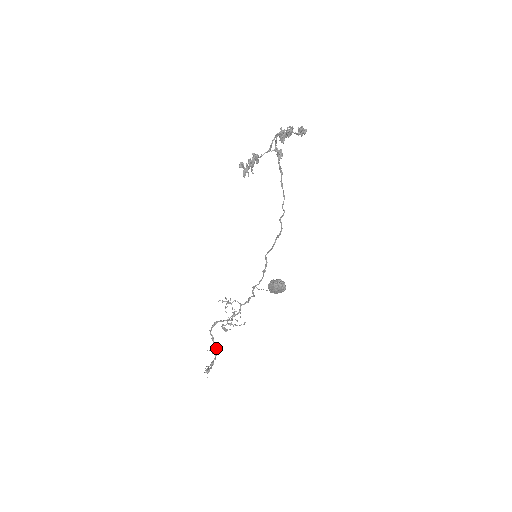
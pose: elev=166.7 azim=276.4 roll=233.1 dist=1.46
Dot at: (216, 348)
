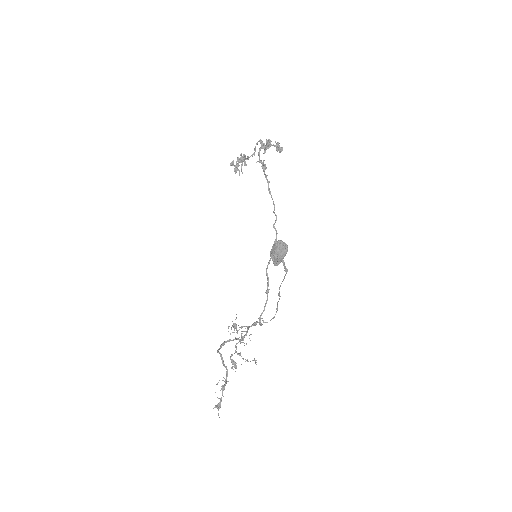
Dot at: (226, 368)
